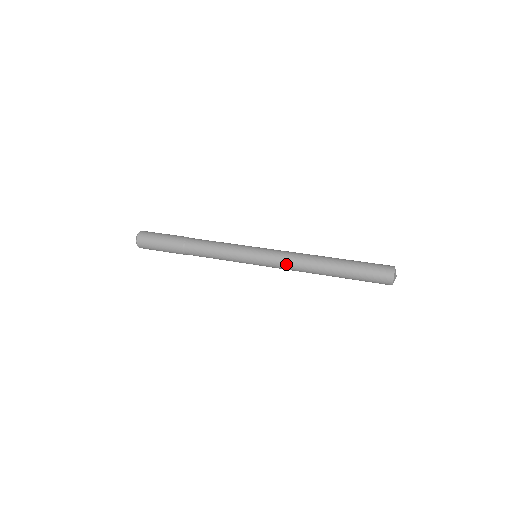
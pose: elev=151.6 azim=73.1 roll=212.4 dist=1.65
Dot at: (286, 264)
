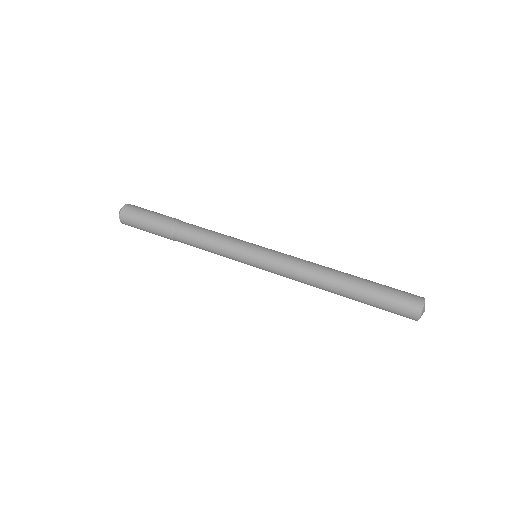
Dot at: (289, 276)
